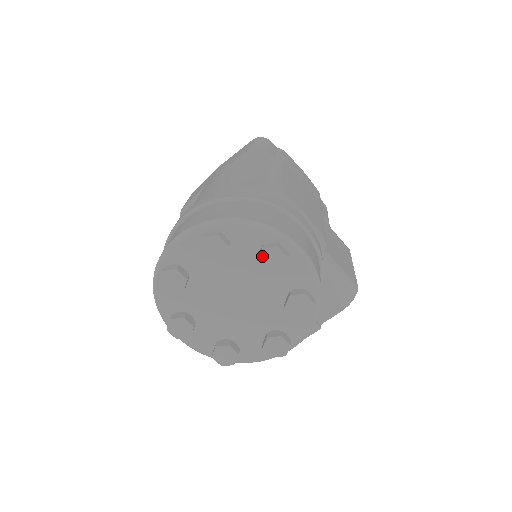
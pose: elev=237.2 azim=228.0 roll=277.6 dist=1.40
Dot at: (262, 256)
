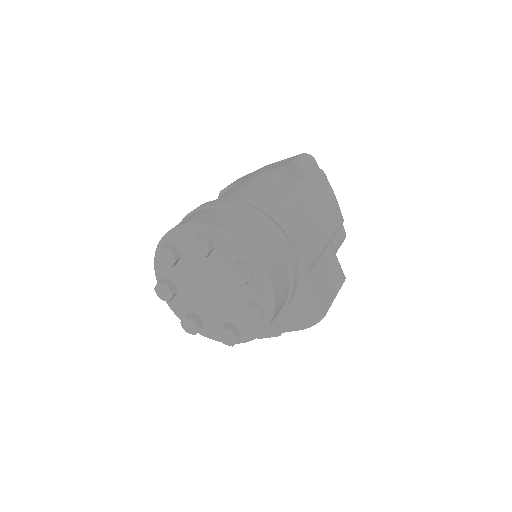
Dot at: (232, 268)
